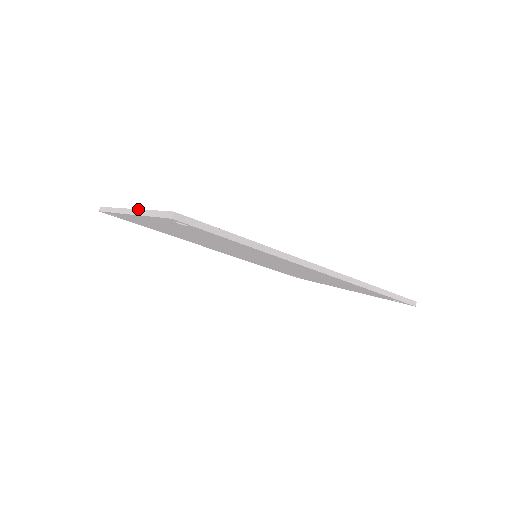
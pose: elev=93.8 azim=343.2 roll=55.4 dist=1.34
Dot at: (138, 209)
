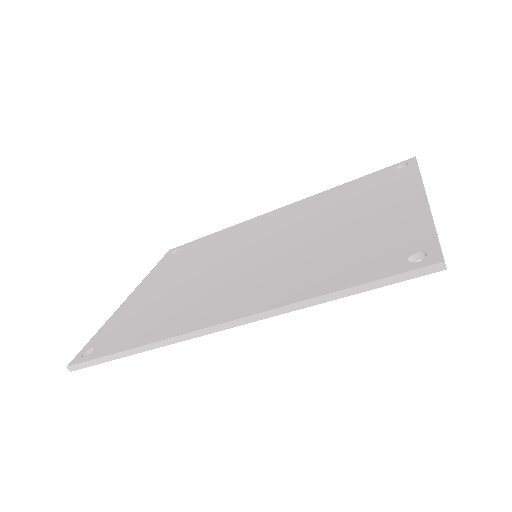
Dot at: (115, 312)
